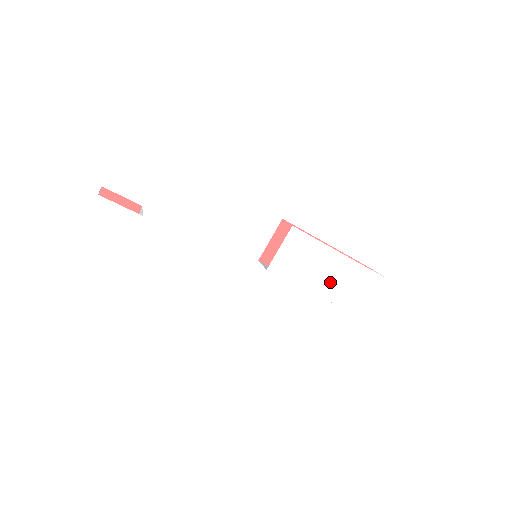
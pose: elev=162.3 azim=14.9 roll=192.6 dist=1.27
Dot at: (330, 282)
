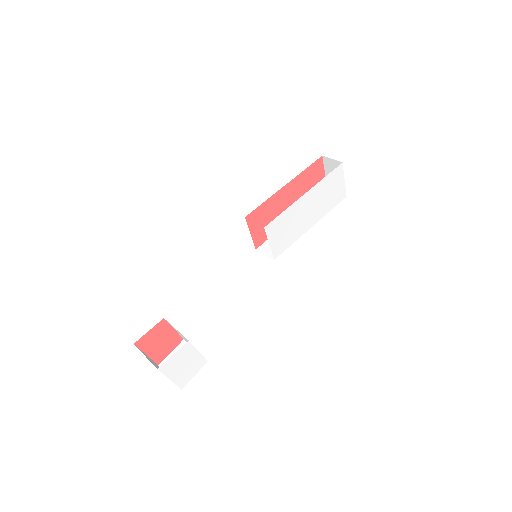
Dot at: (312, 213)
